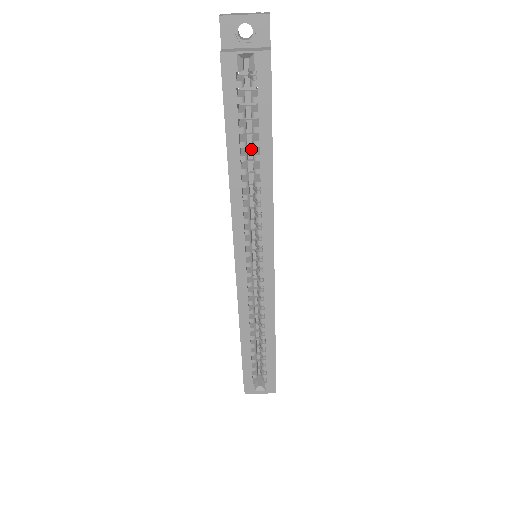
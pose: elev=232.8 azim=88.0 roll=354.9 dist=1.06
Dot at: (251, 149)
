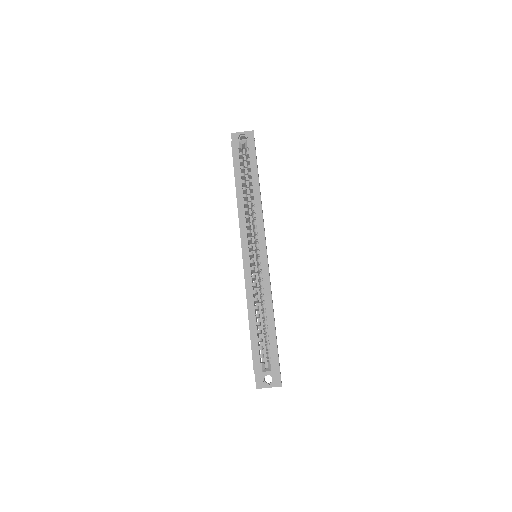
Dot at: (249, 192)
